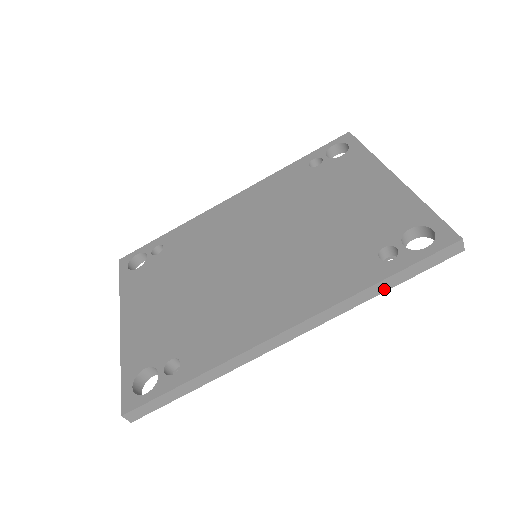
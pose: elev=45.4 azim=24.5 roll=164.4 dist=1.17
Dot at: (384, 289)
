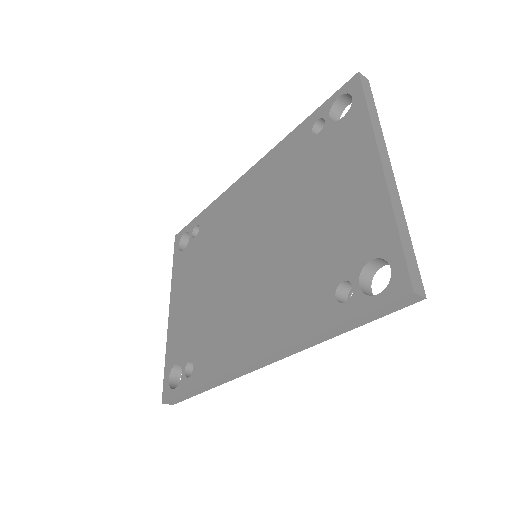
Dot at: (339, 333)
